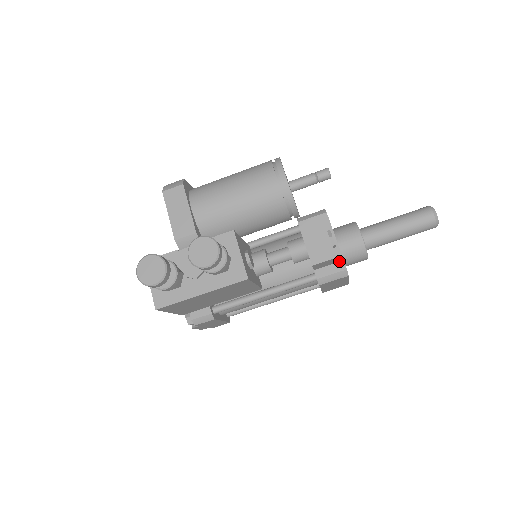
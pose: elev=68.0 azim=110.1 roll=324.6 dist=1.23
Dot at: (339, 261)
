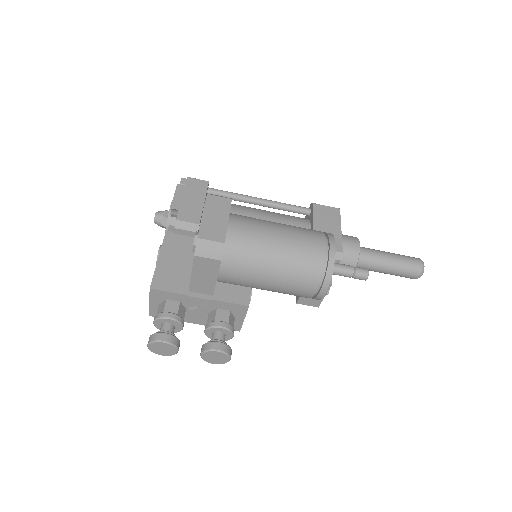
Dot at: occluded
